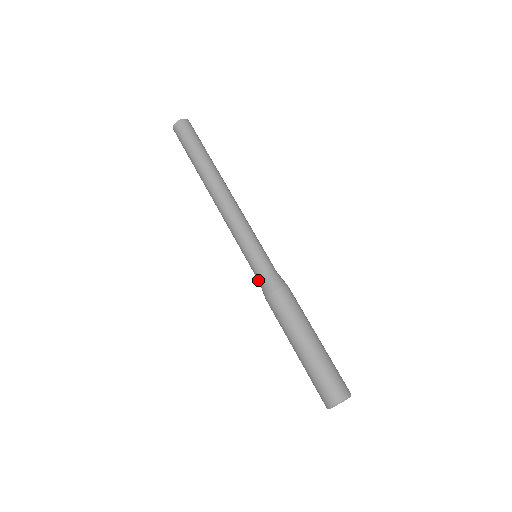
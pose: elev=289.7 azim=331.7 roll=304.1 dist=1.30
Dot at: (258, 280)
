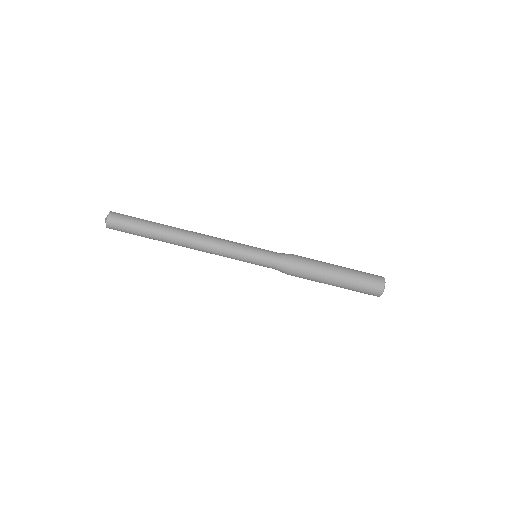
Dot at: occluded
